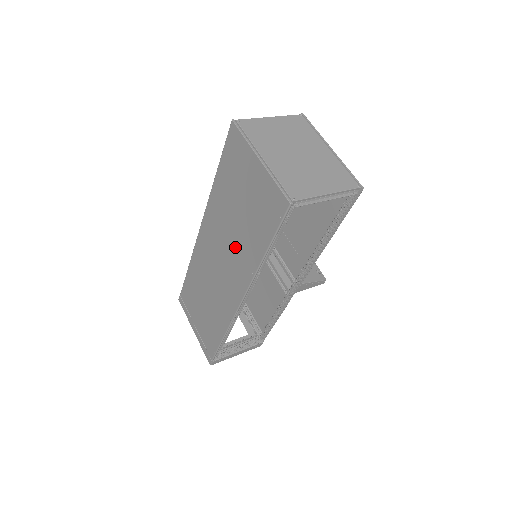
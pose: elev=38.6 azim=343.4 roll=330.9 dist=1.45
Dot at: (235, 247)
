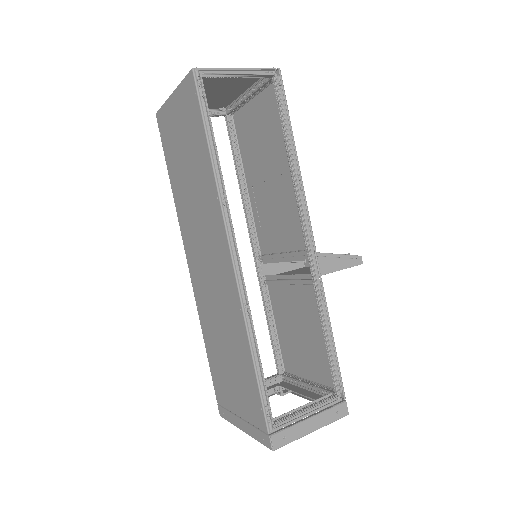
Dot at: (201, 209)
